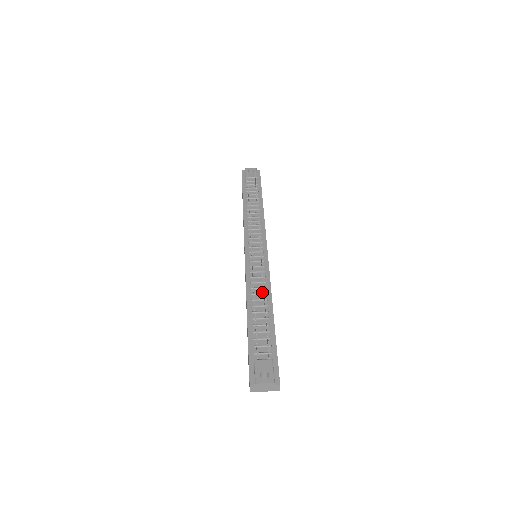
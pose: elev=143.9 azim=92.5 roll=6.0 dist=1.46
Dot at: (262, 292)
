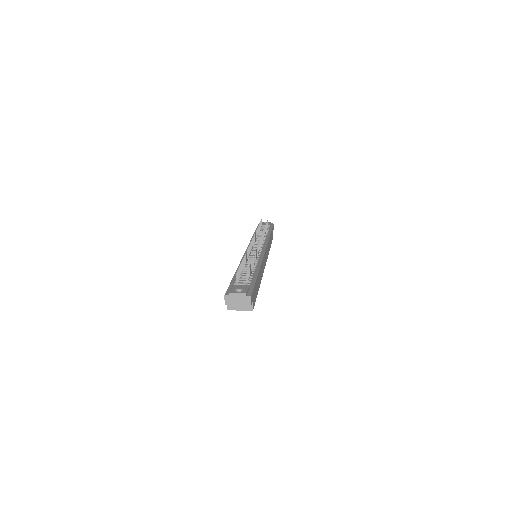
Dot at: occluded
